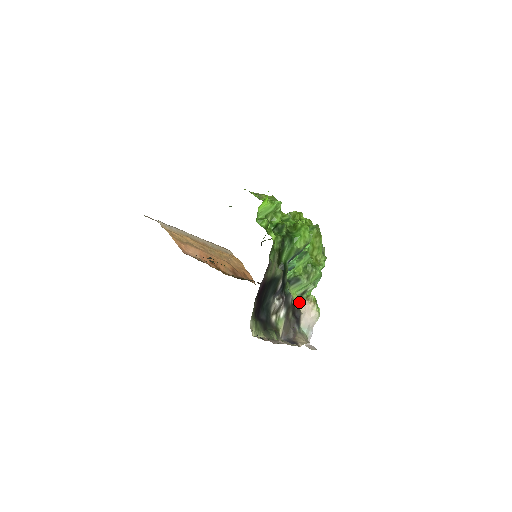
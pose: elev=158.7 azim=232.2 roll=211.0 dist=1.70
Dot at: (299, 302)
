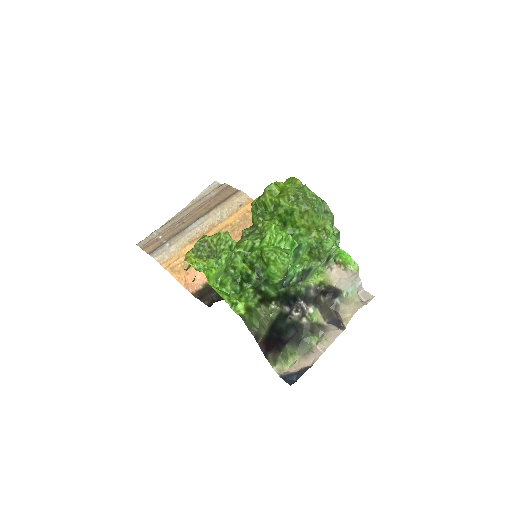
Dot at: (326, 277)
